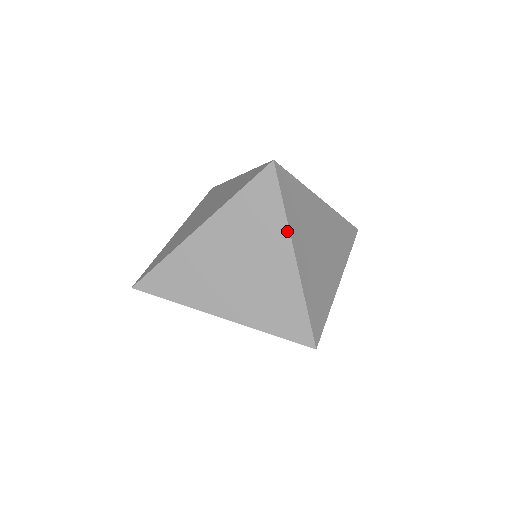
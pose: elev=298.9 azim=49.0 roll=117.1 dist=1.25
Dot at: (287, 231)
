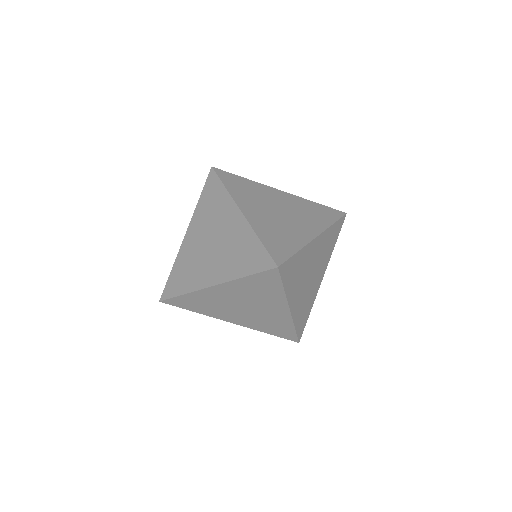
Dot at: (285, 299)
